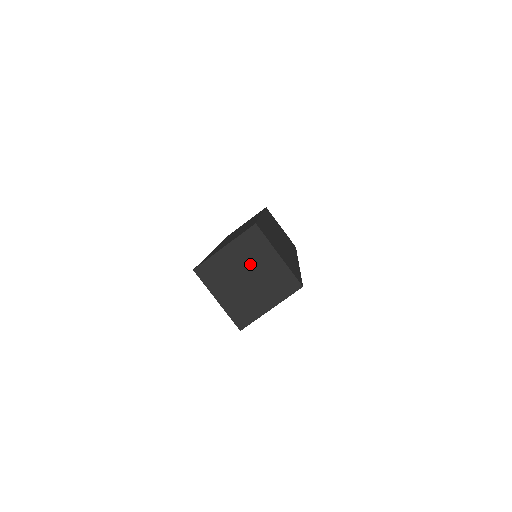
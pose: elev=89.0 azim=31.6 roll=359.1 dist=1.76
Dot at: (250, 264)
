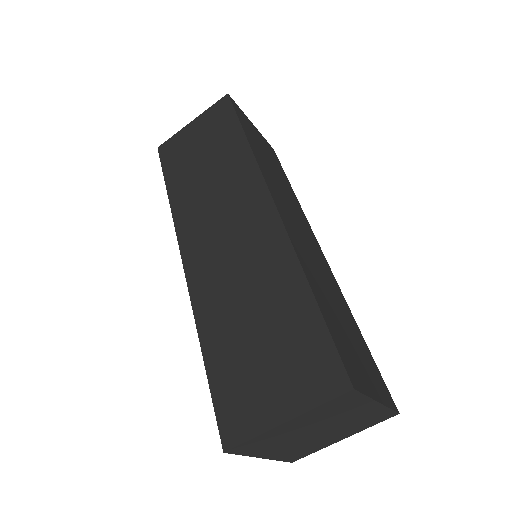
Dot at: (327, 422)
